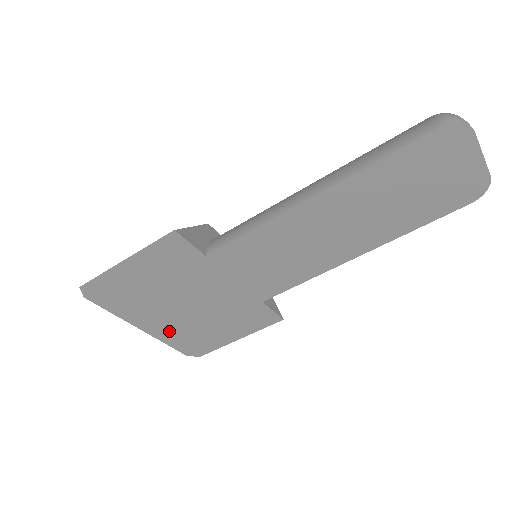
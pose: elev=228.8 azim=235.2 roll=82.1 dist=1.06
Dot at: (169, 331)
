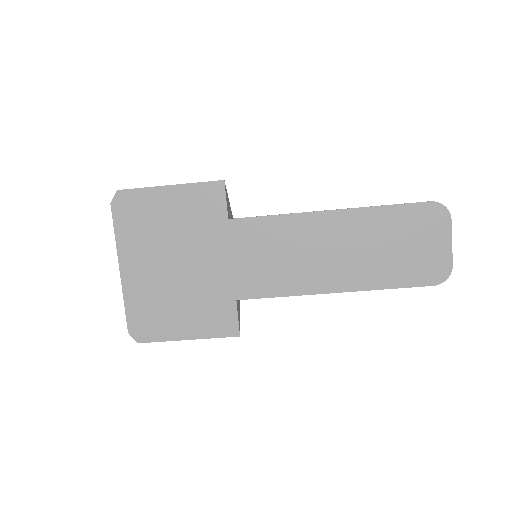
Dot at: (140, 288)
